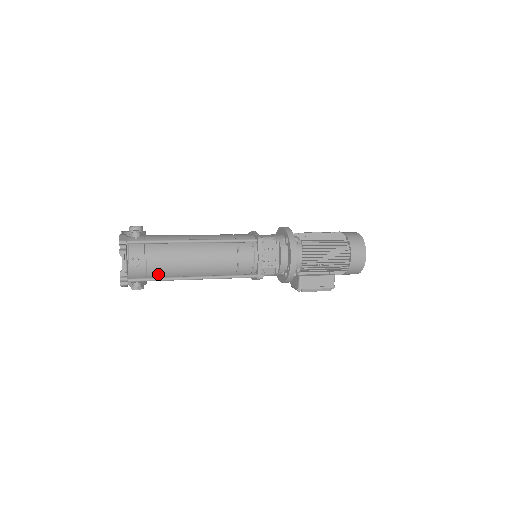
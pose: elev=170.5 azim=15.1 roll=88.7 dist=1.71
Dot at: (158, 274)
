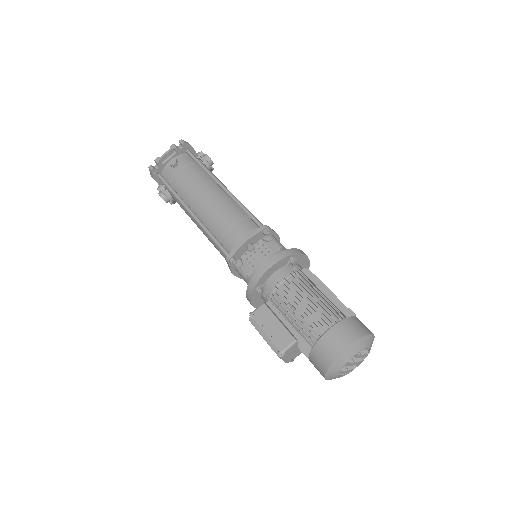
Dot at: (177, 188)
